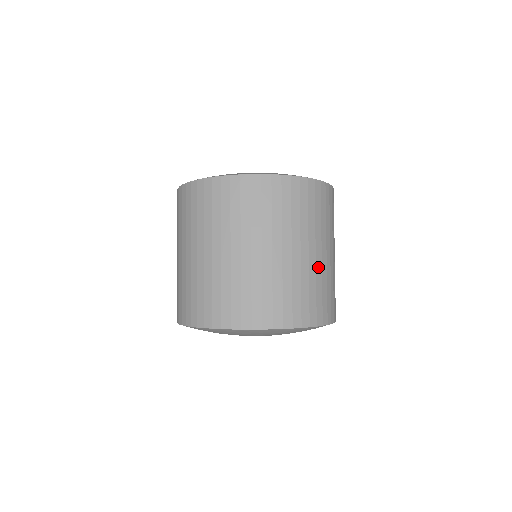
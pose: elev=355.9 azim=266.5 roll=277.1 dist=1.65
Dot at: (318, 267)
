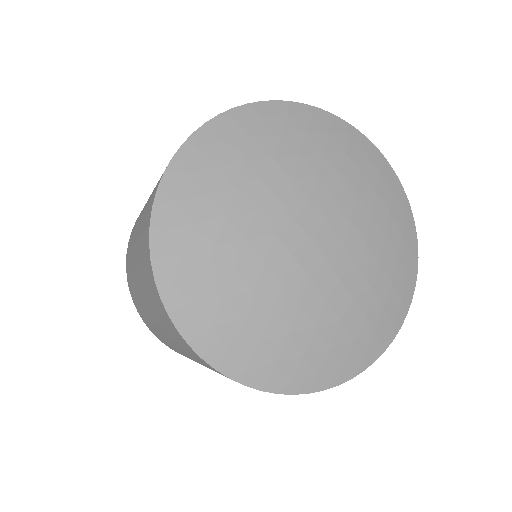
Dot at: occluded
